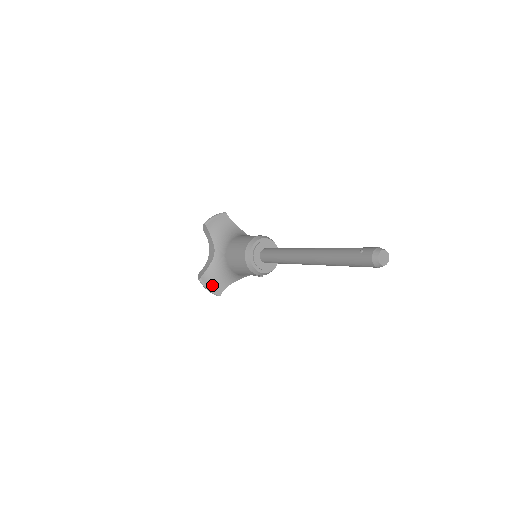
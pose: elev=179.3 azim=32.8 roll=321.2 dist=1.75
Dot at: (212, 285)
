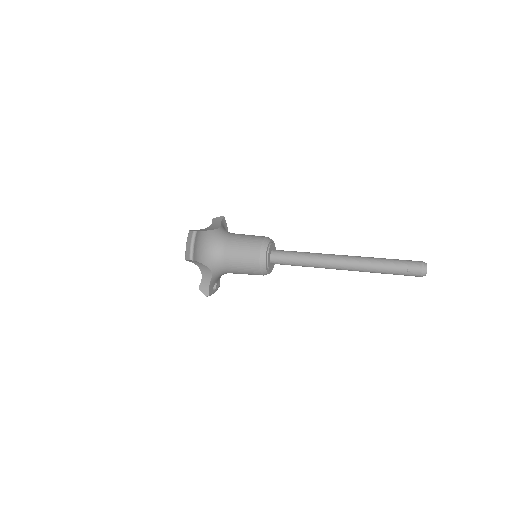
Dot at: occluded
